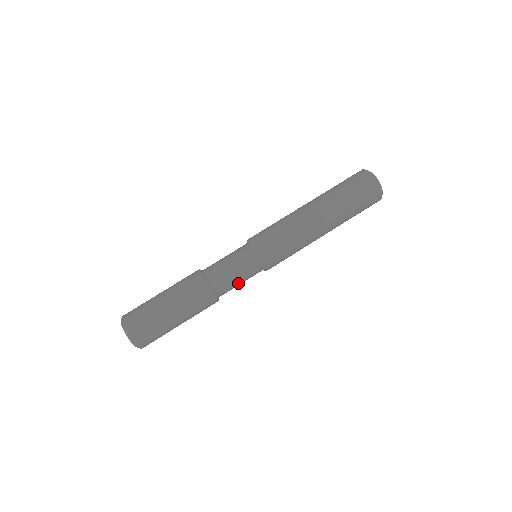
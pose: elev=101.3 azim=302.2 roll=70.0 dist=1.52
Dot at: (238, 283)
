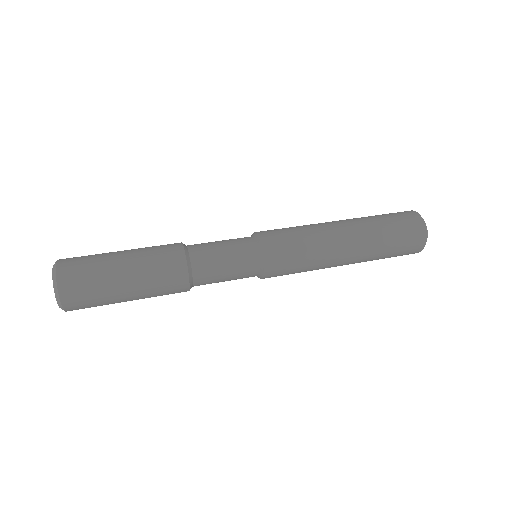
Dot at: (221, 256)
